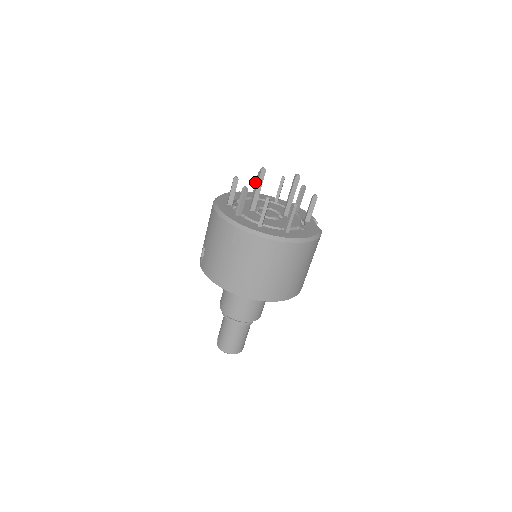
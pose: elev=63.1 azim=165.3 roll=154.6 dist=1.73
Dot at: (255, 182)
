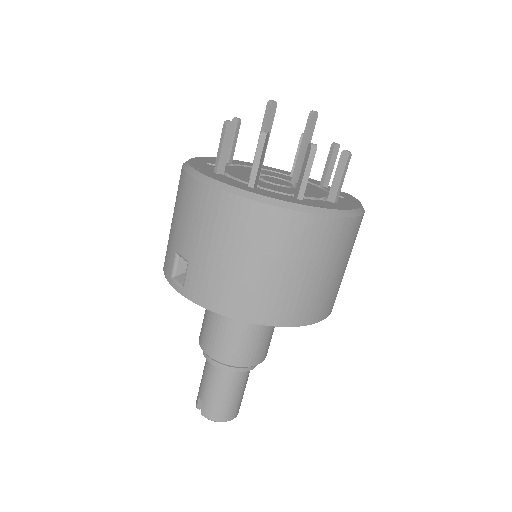
Dot at: occluded
